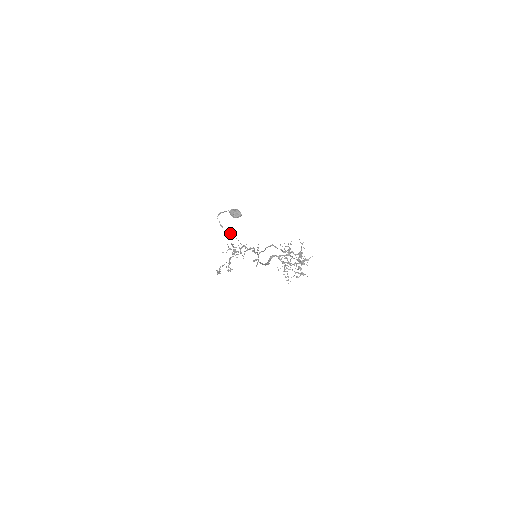
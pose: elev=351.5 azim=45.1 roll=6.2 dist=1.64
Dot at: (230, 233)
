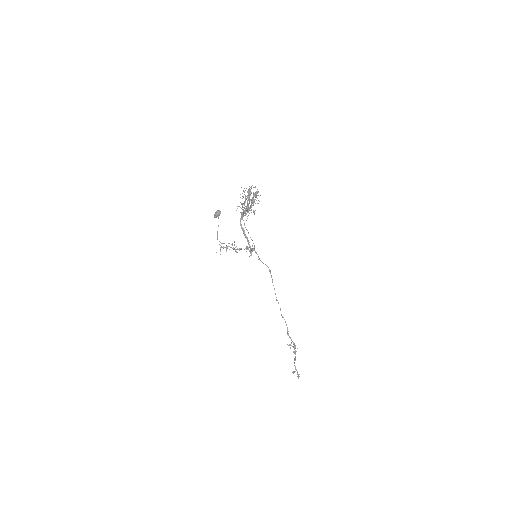
Dot at: occluded
